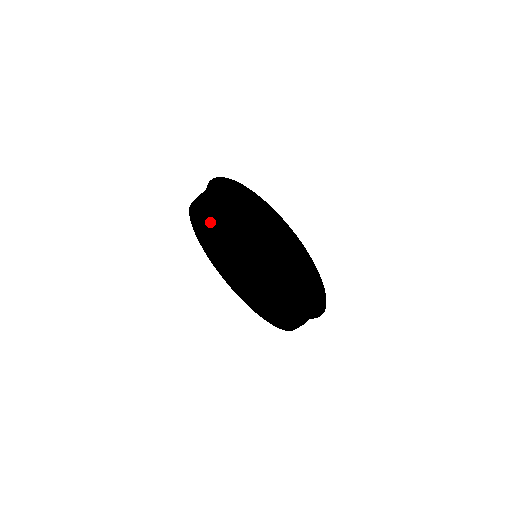
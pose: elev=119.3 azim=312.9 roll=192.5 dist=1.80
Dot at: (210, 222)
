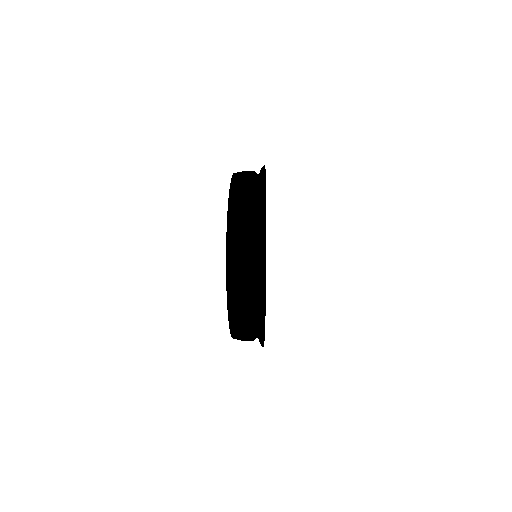
Dot at: occluded
